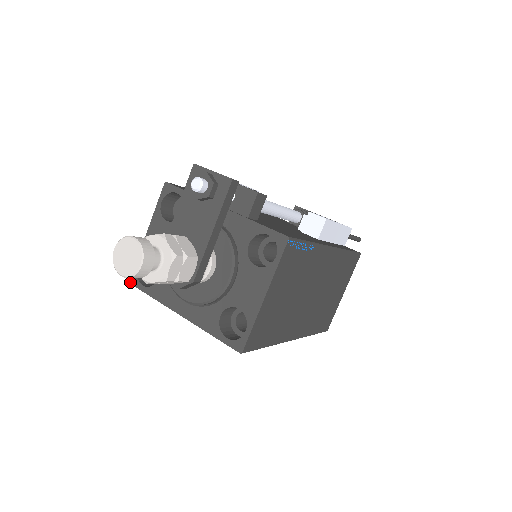
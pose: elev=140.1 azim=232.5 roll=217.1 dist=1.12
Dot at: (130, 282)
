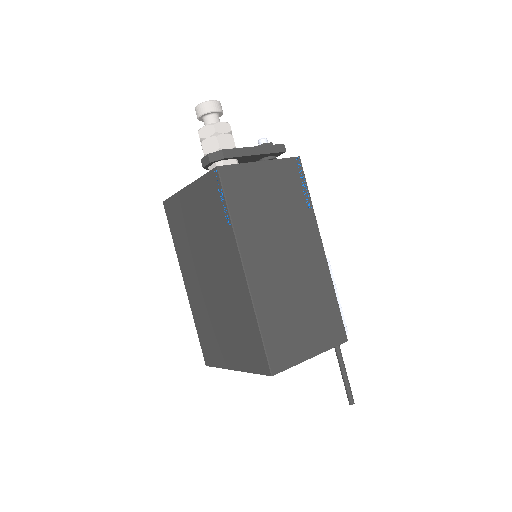
Dot at: (164, 201)
